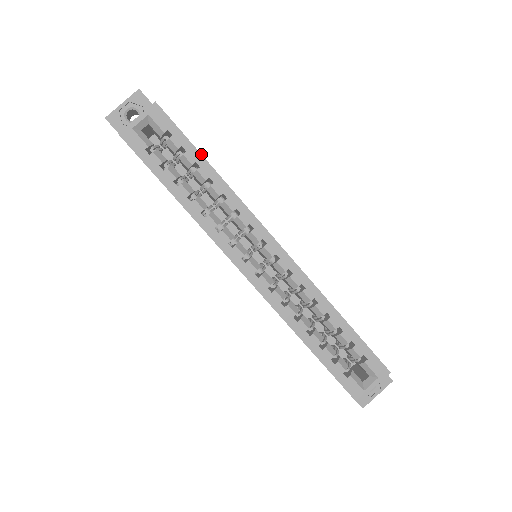
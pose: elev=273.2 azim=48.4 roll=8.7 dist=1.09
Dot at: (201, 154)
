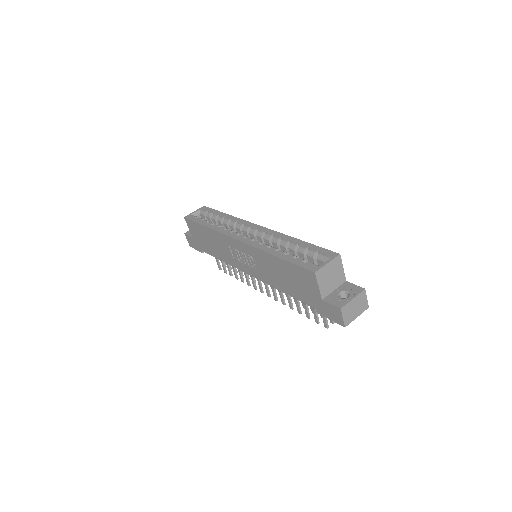
Dot at: (222, 212)
